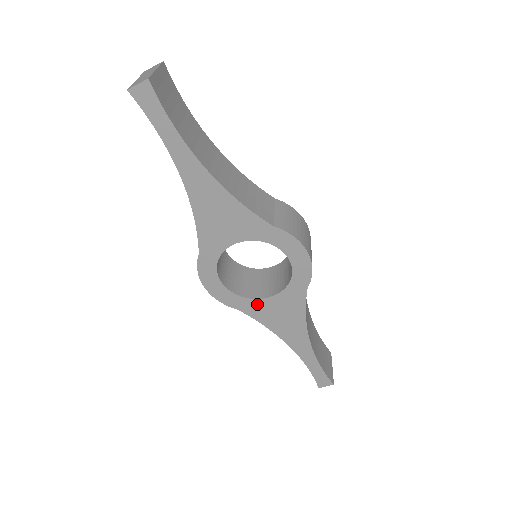
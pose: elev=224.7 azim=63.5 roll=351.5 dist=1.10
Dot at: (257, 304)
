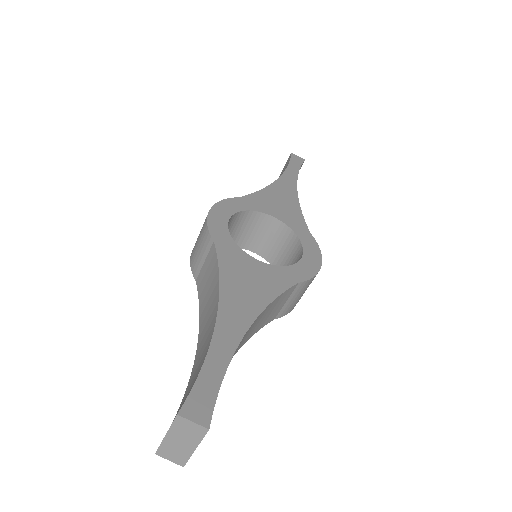
Dot at: (238, 253)
